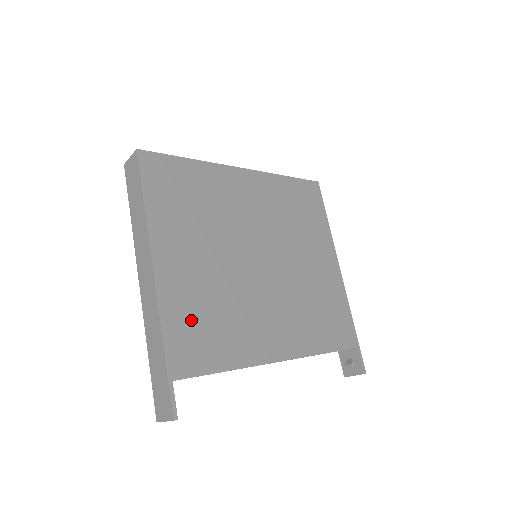
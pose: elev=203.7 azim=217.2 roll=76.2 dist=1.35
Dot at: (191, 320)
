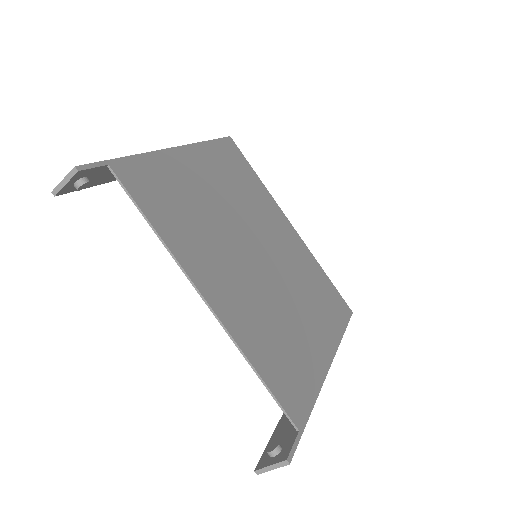
Dot at: (166, 183)
